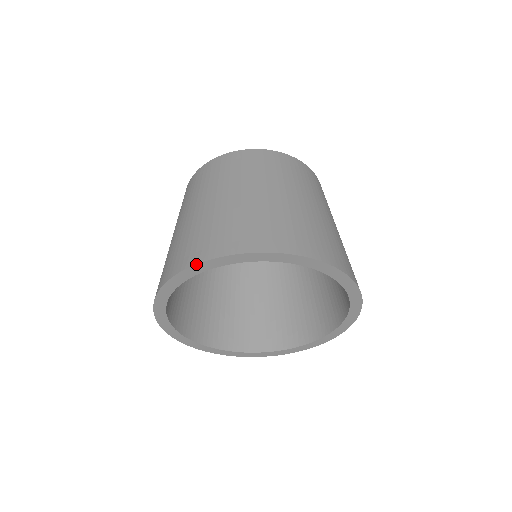
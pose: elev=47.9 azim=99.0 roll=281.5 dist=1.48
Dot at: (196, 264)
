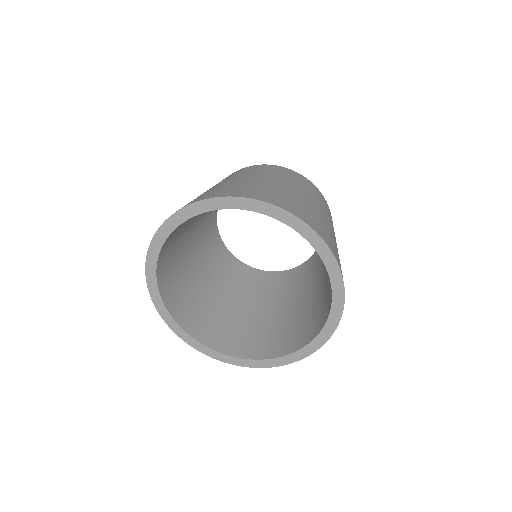
Dot at: (167, 219)
